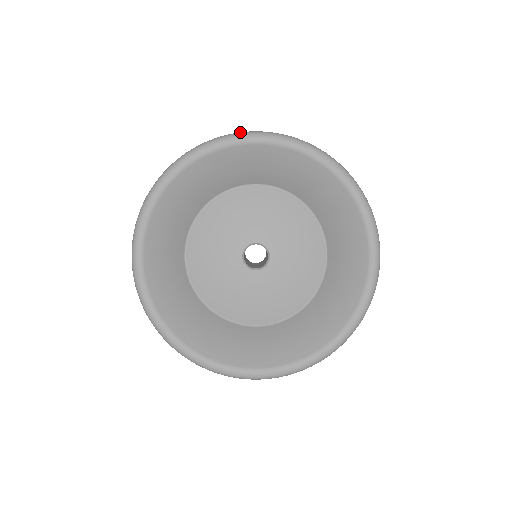
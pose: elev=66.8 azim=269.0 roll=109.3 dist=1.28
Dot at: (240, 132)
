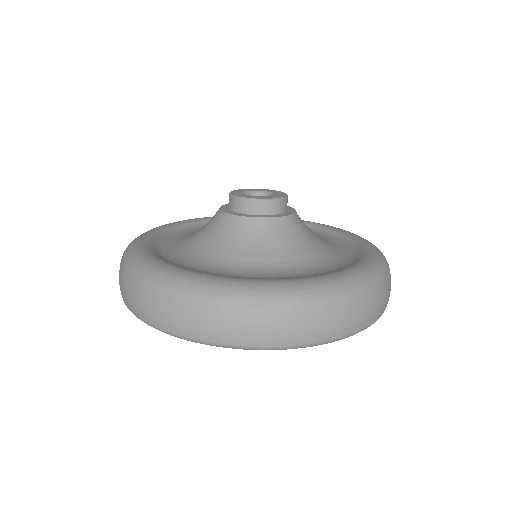
Dot at: (241, 347)
